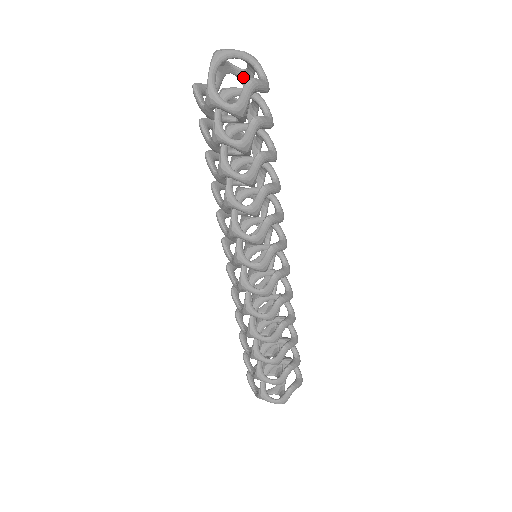
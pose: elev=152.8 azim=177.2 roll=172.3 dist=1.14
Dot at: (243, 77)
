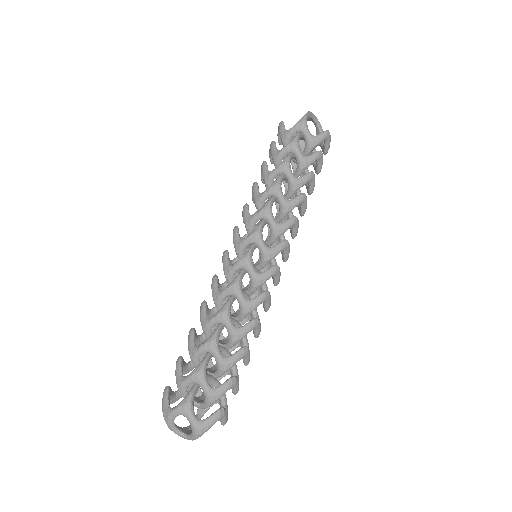
Dot at: (304, 147)
